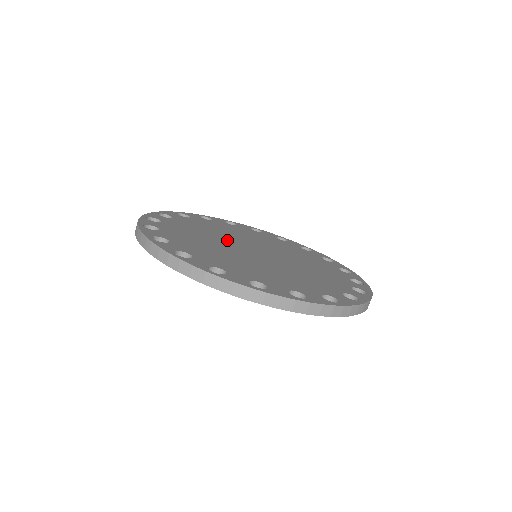
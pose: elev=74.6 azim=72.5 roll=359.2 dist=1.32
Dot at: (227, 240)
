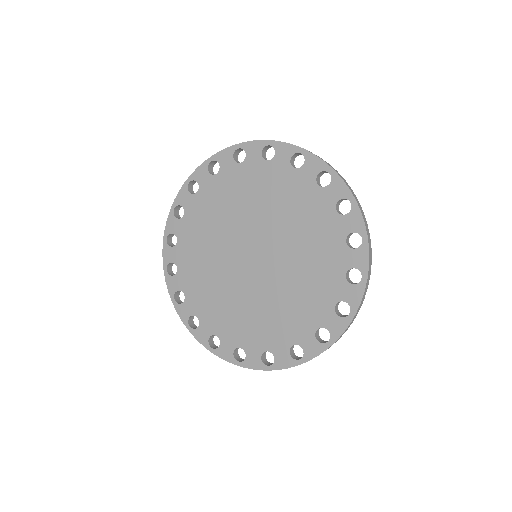
Dot at: (227, 264)
